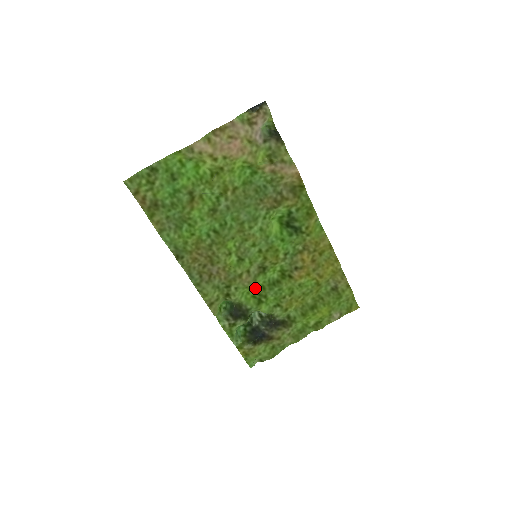
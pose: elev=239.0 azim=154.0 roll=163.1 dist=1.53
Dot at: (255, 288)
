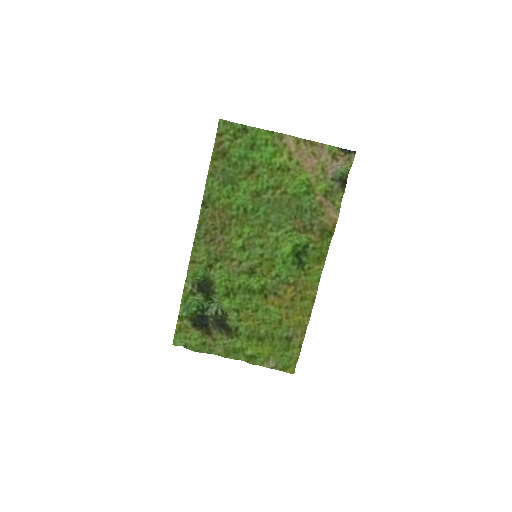
Dot at: (233, 281)
